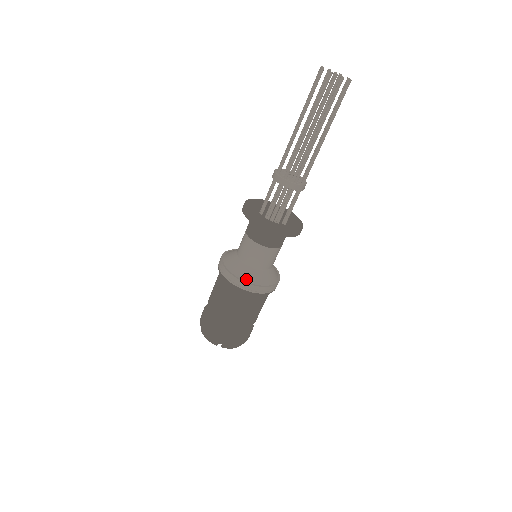
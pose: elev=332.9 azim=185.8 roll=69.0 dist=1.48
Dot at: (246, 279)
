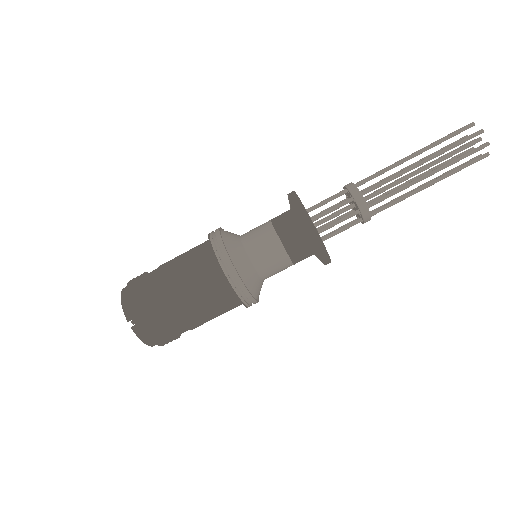
Dot at: (237, 265)
